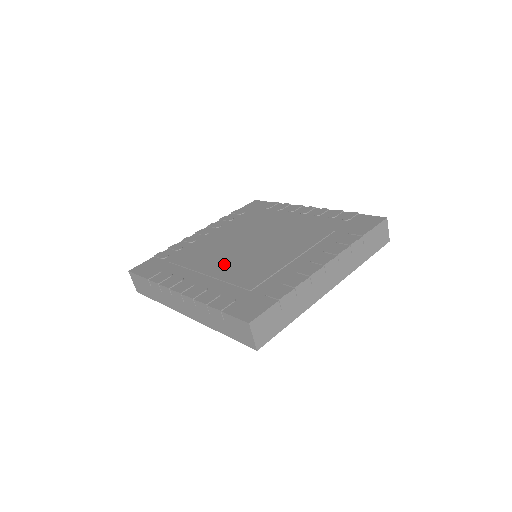
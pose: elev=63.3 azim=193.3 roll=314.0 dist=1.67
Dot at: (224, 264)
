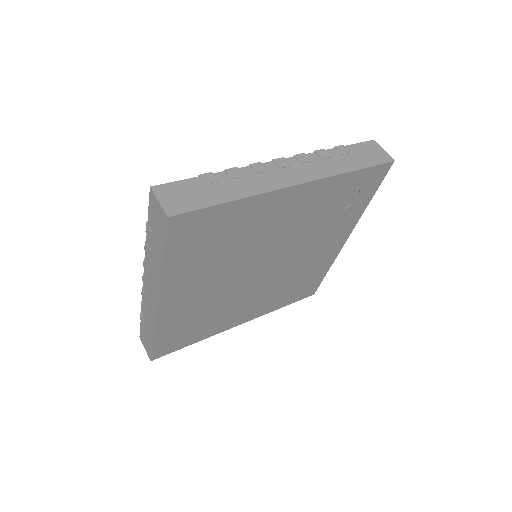
Dot at: occluded
